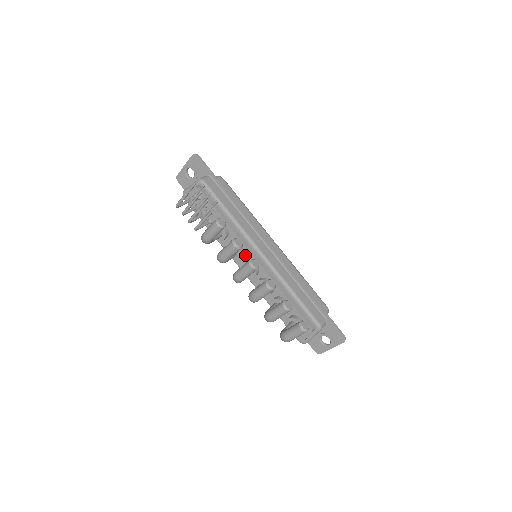
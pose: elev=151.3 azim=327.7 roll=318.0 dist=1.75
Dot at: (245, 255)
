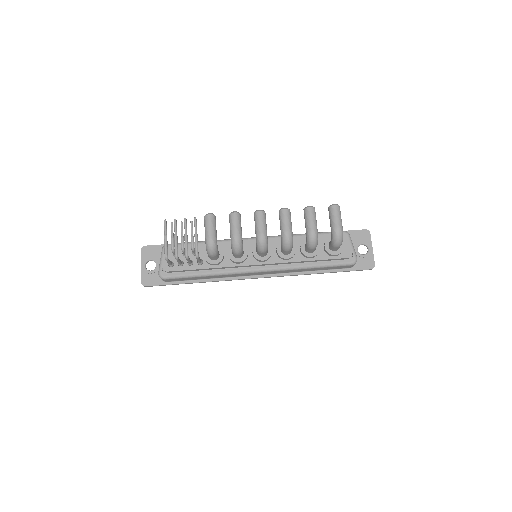
Dot at: (248, 249)
